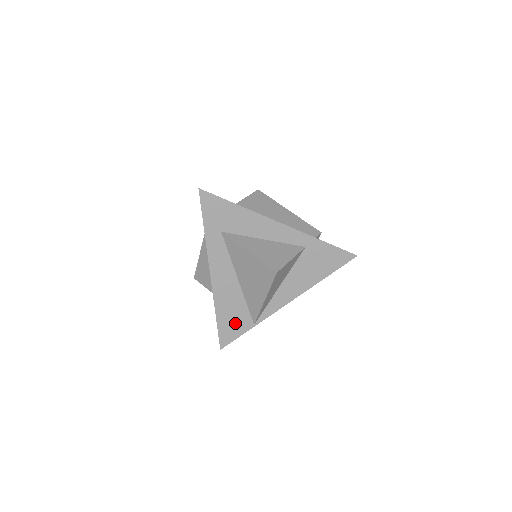
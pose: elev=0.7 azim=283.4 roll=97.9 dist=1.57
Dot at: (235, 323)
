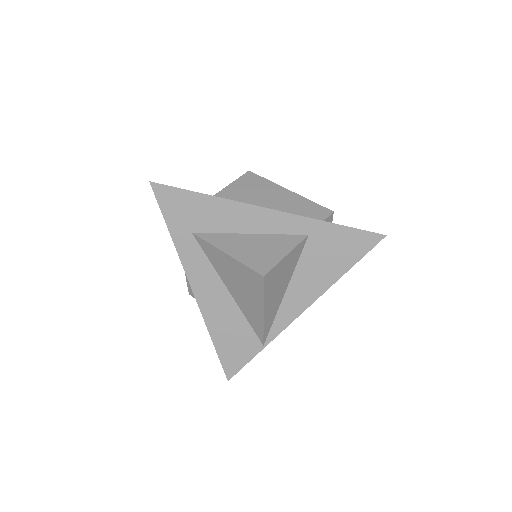
Dot at: (238, 346)
